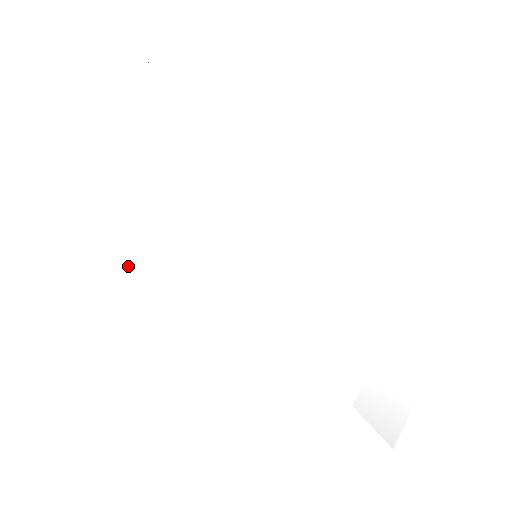
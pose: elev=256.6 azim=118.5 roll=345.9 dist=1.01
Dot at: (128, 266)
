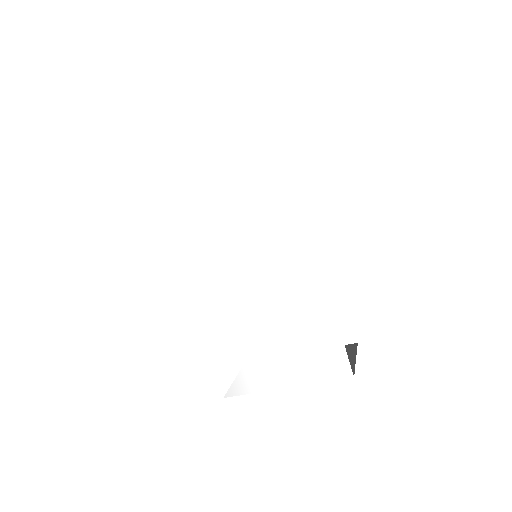
Dot at: (184, 209)
